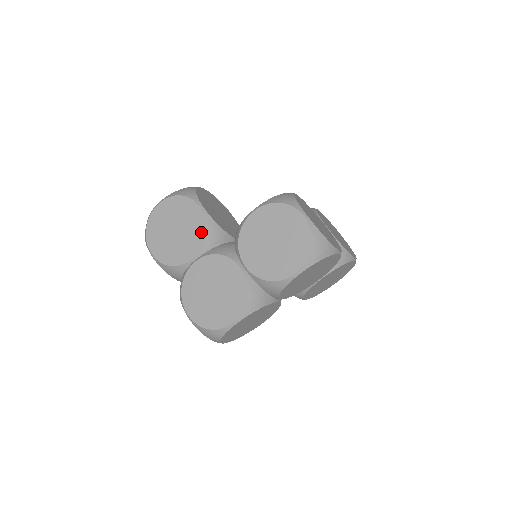
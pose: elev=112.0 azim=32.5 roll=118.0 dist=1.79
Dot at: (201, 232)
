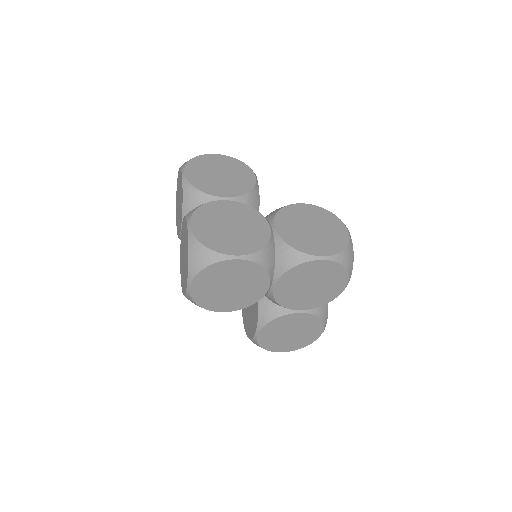
Dot at: (246, 188)
